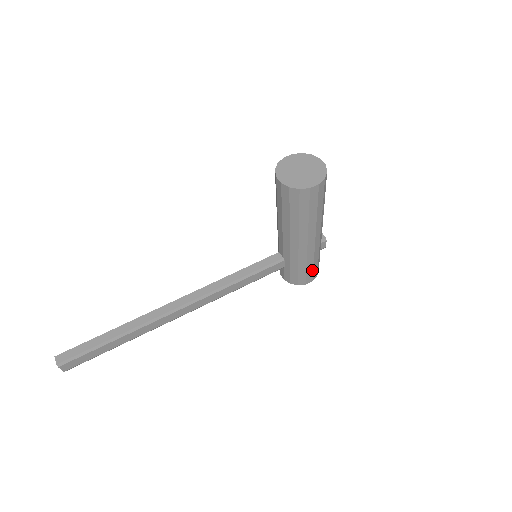
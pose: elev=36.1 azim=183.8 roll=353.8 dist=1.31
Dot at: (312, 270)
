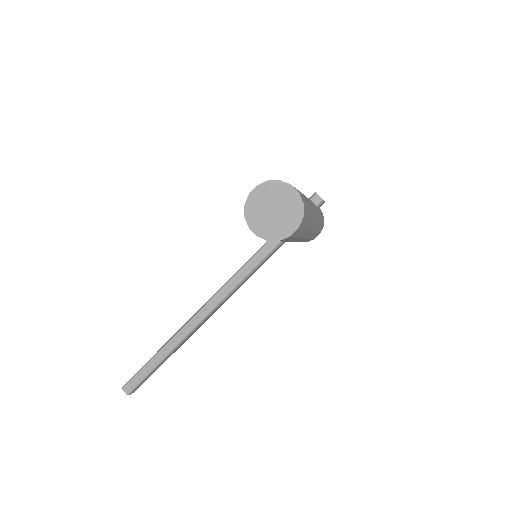
Dot at: (317, 233)
